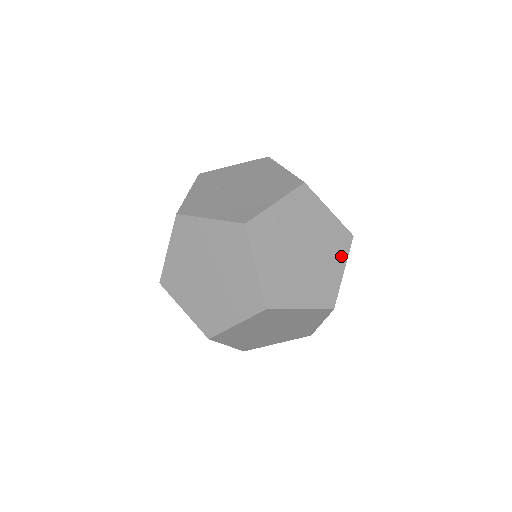
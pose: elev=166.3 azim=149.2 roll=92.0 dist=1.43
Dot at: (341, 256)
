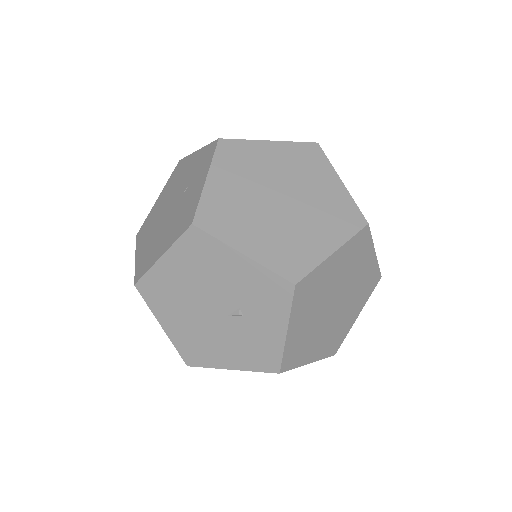
Dot at: occluded
